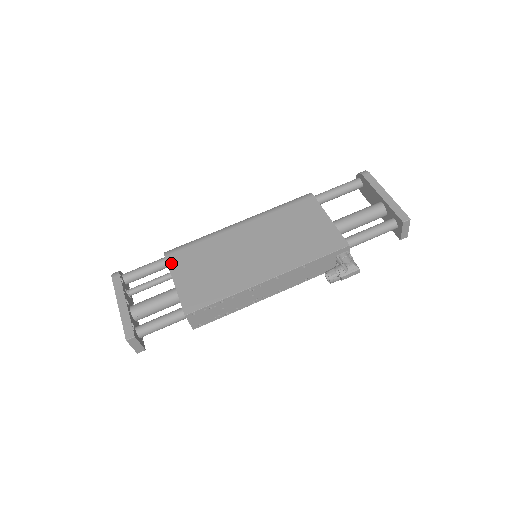
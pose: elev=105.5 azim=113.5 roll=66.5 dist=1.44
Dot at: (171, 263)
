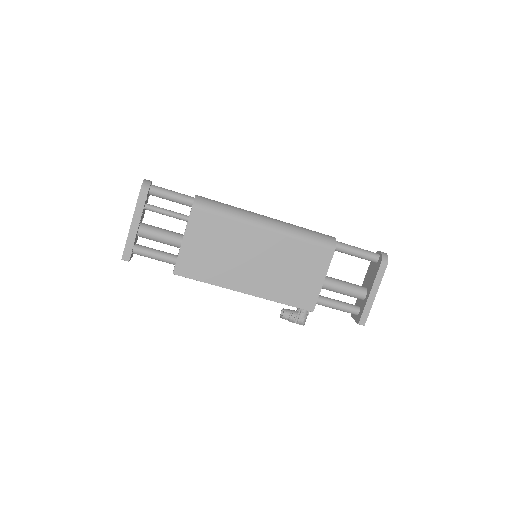
Dot at: (192, 219)
